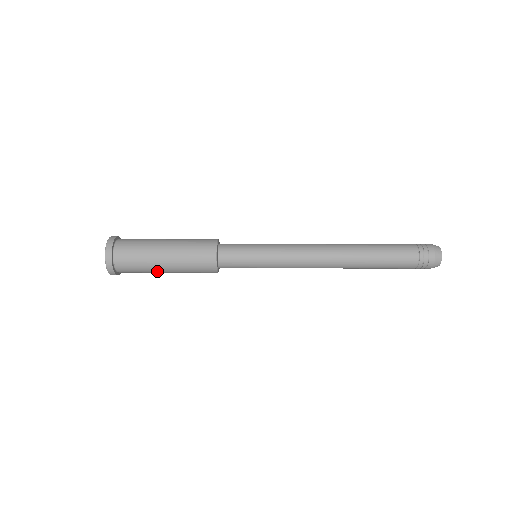
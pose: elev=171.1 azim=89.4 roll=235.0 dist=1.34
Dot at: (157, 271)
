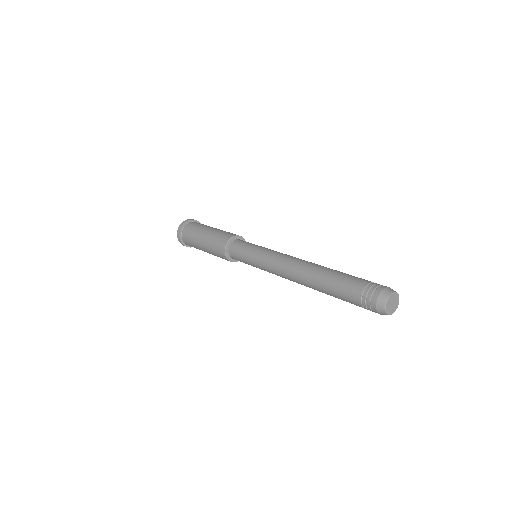
Dot at: (200, 249)
